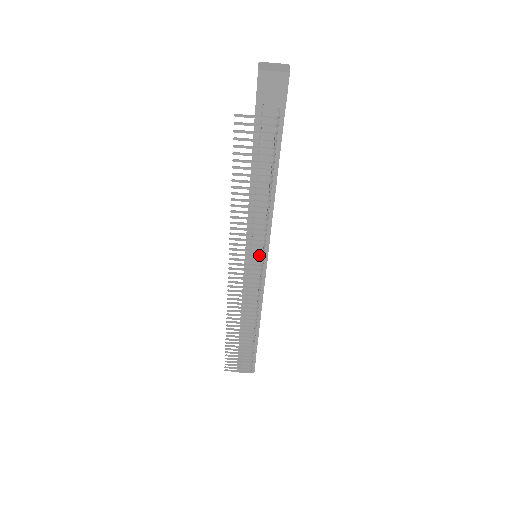
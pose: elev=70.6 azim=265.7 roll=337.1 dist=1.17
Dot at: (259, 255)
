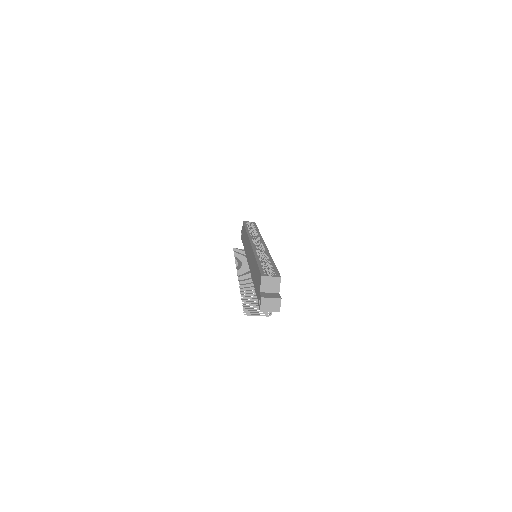
Dot at: occluded
